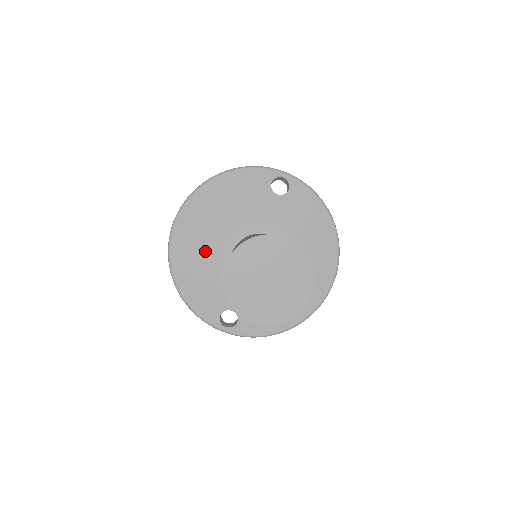
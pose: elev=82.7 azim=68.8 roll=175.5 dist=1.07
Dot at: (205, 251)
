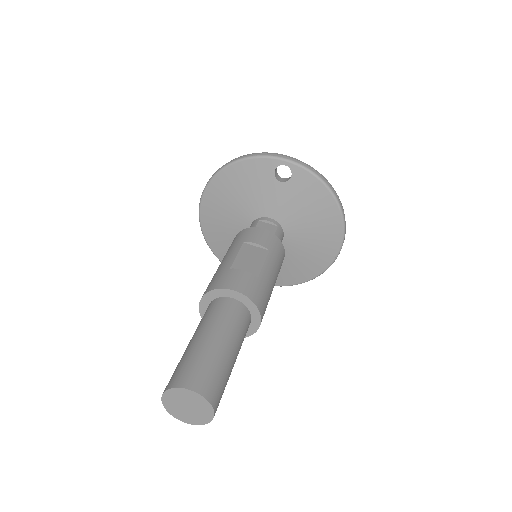
Dot at: (227, 229)
